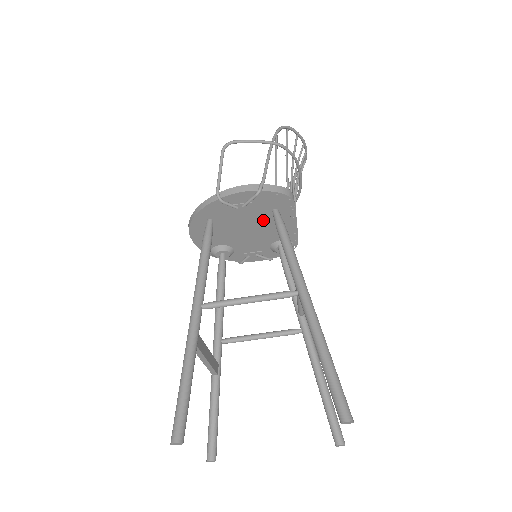
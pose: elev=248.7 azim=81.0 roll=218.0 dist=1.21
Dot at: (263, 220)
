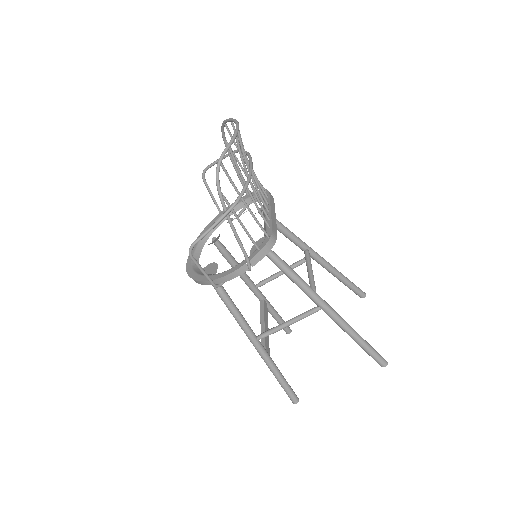
Dot at: occluded
